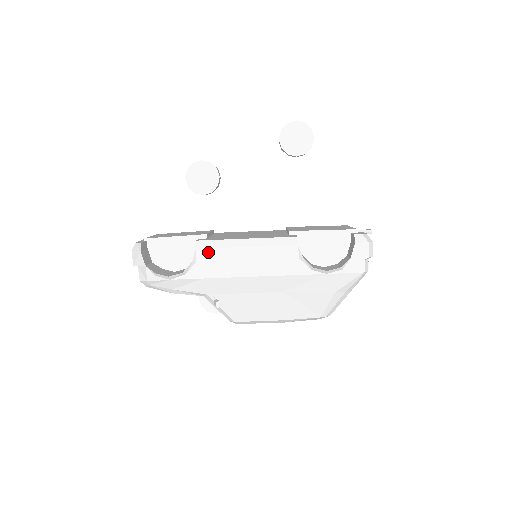
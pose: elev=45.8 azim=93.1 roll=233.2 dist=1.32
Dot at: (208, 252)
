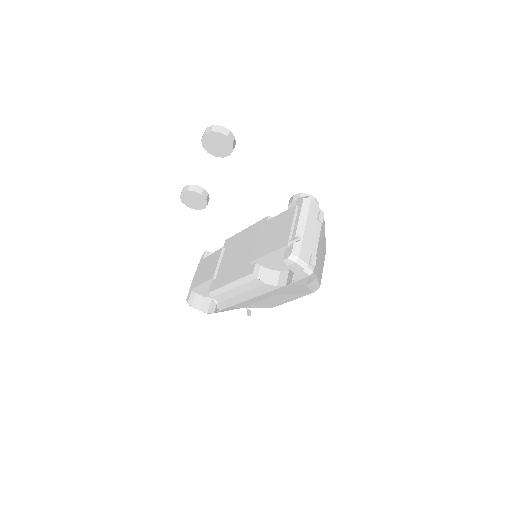
Dot at: (219, 297)
